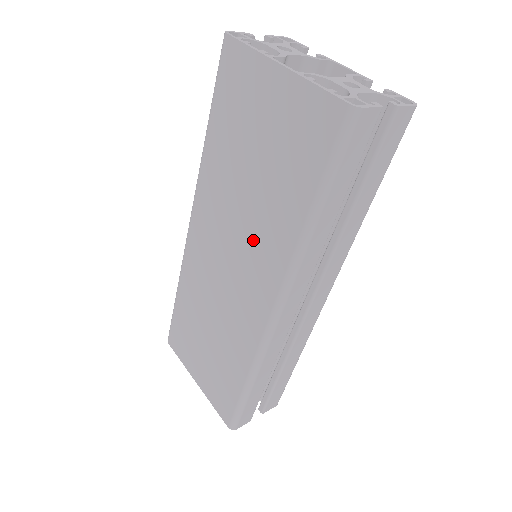
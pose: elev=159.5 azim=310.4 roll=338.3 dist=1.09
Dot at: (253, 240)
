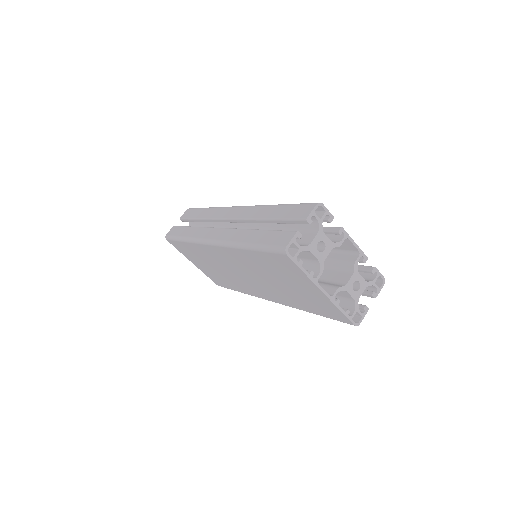
Dot at: (269, 288)
